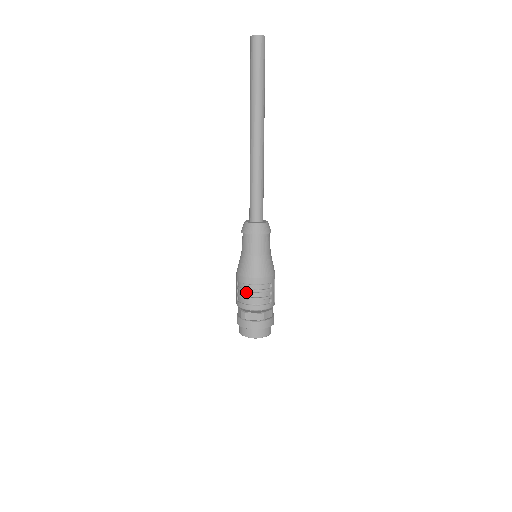
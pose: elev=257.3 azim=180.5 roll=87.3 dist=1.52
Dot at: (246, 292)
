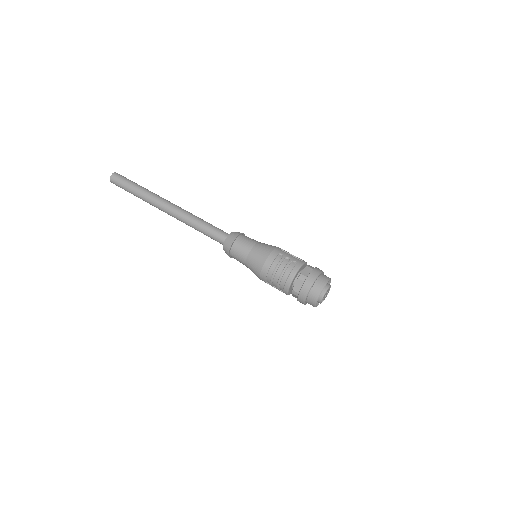
Dot at: (274, 279)
